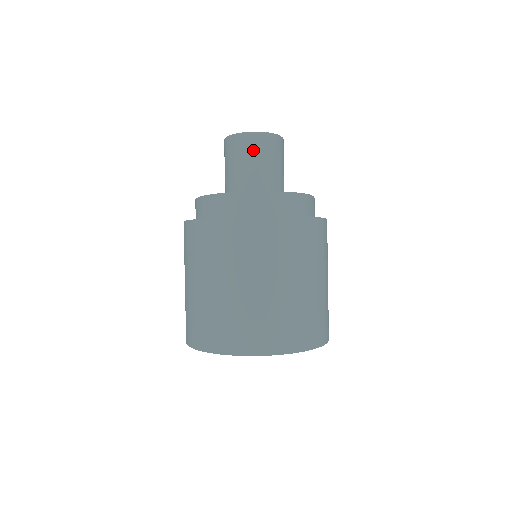
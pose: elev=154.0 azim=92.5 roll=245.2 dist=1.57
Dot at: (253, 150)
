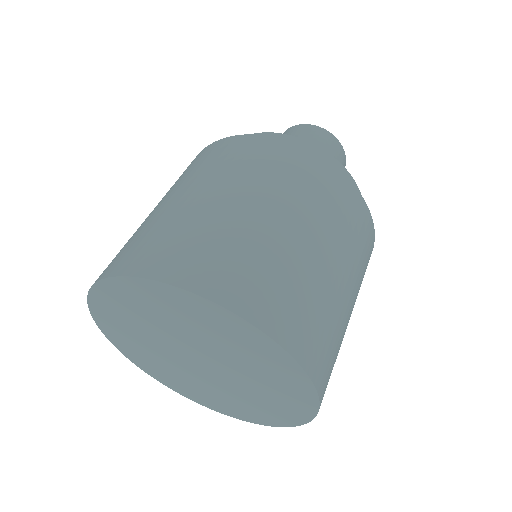
Dot at: occluded
